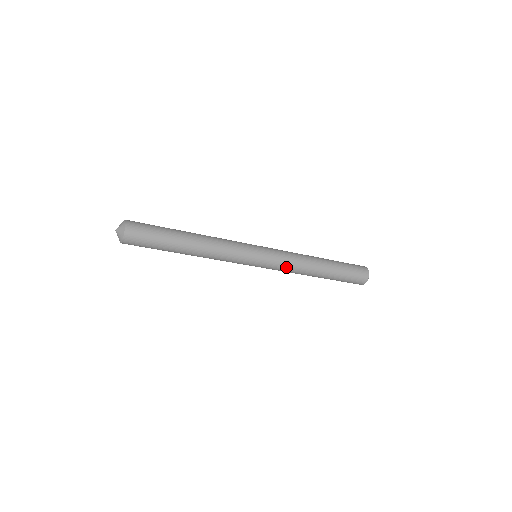
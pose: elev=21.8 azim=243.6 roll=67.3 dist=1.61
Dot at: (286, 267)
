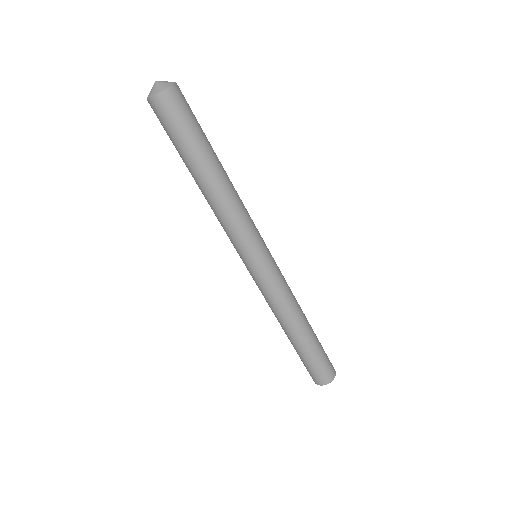
Dot at: (279, 292)
